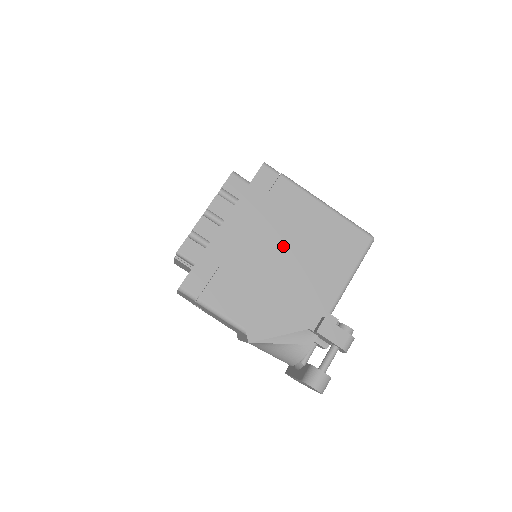
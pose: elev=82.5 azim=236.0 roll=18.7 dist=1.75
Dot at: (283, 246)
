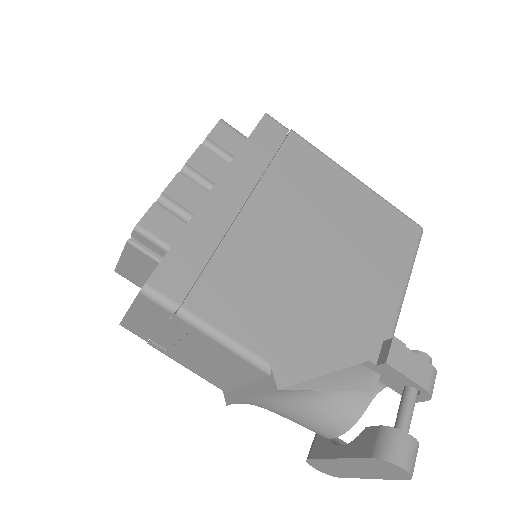
Dot at: (310, 228)
